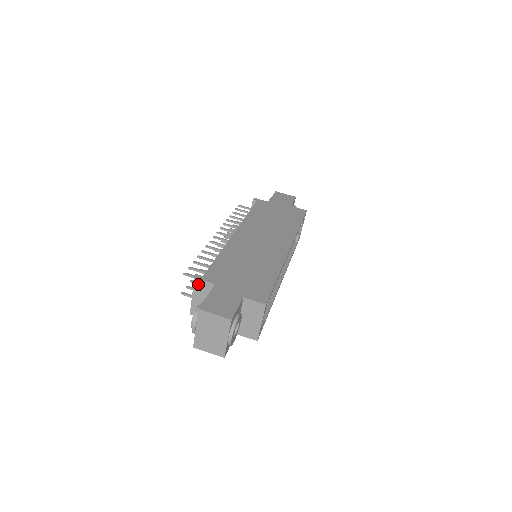
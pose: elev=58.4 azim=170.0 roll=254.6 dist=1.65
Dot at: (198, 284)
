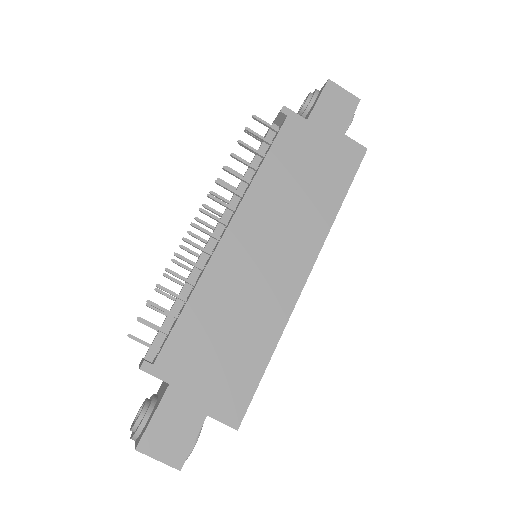
Dot at: occluded
